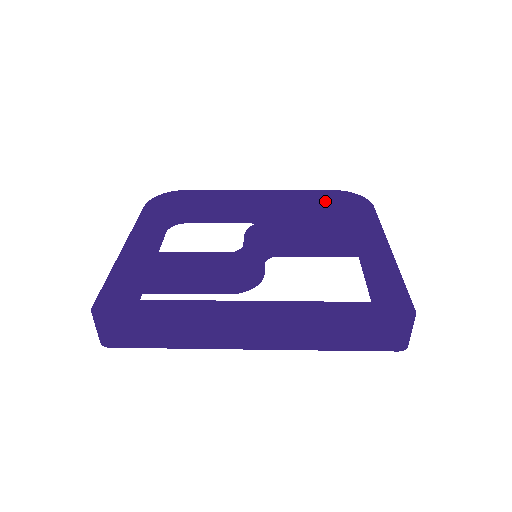
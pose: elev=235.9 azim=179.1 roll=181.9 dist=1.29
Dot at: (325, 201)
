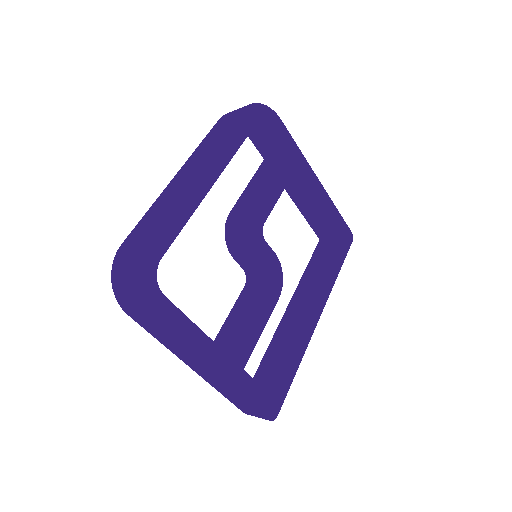
Dot at: (246, 134)
